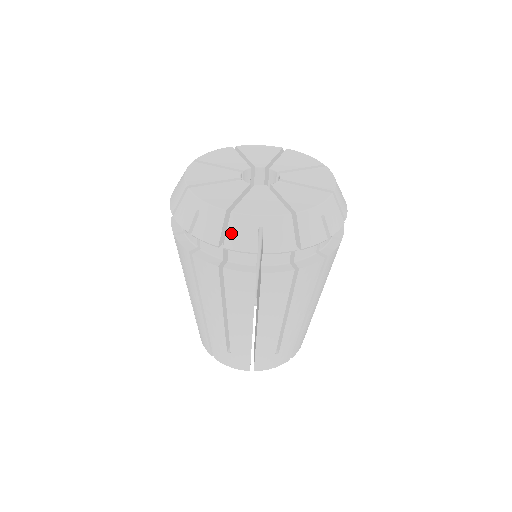
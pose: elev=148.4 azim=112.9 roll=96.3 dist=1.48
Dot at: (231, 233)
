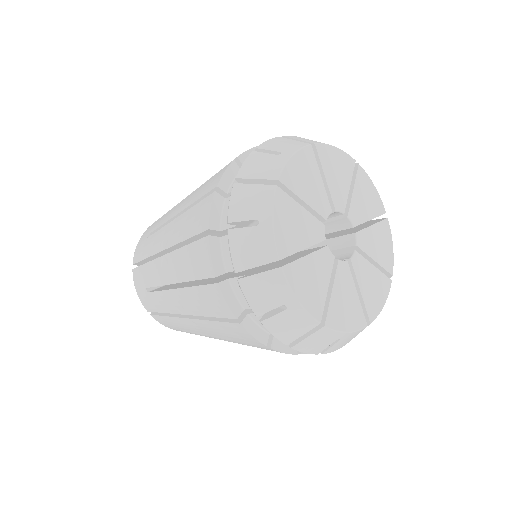
Dot at: (309, 340)
